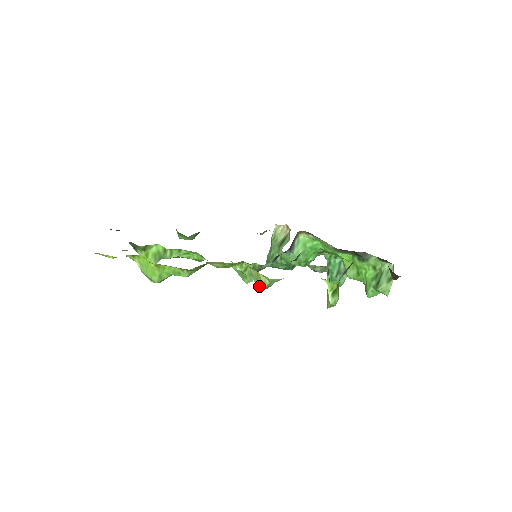
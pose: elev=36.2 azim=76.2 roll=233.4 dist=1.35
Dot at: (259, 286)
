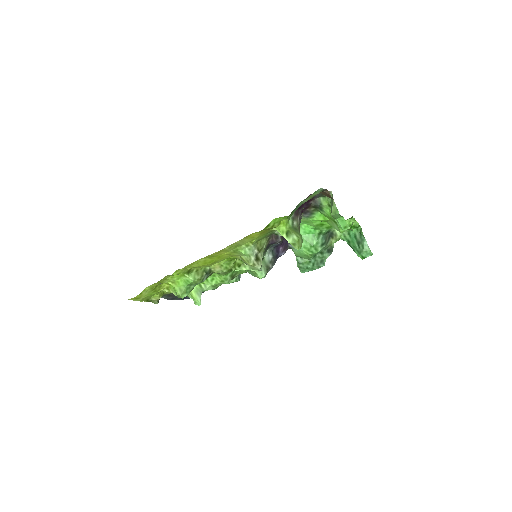
Dot at: (252, 267)
